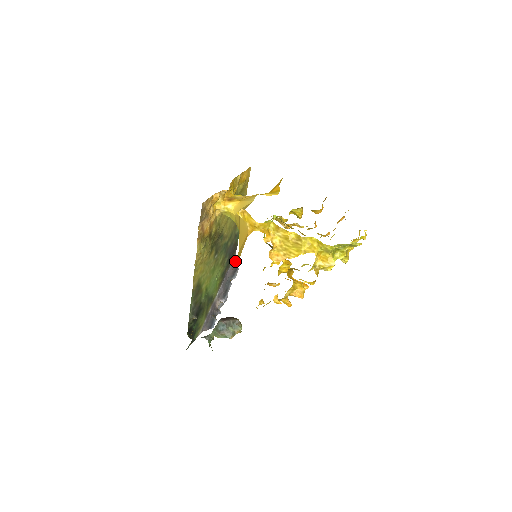
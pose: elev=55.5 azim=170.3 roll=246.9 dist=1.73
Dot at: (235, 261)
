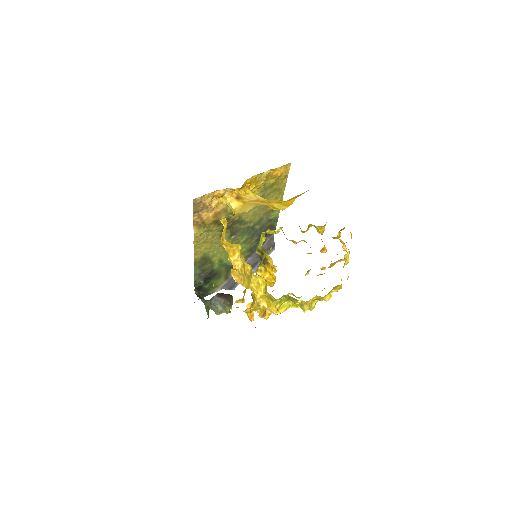
Dot at: occluded
